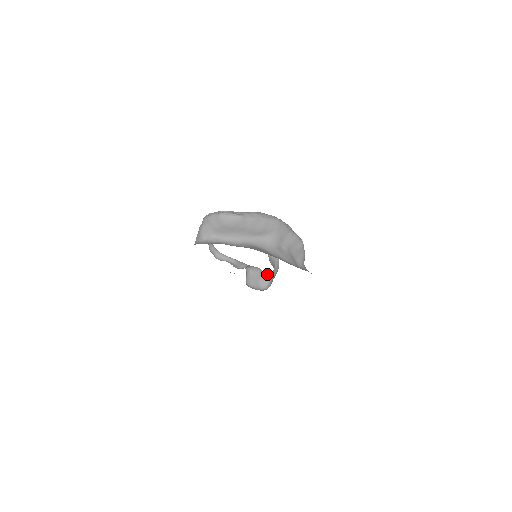
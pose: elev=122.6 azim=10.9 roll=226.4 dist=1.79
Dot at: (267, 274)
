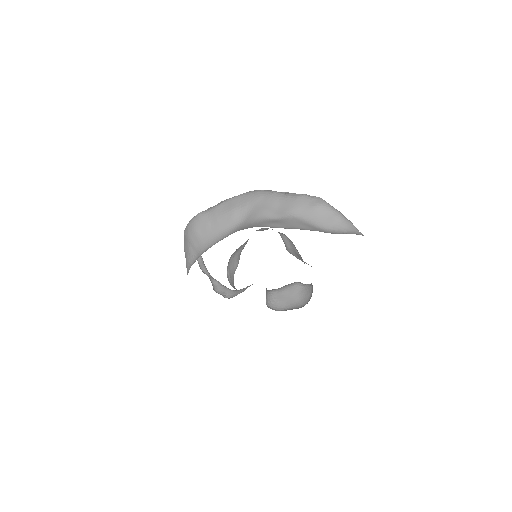
Dot at: (311, 283)
